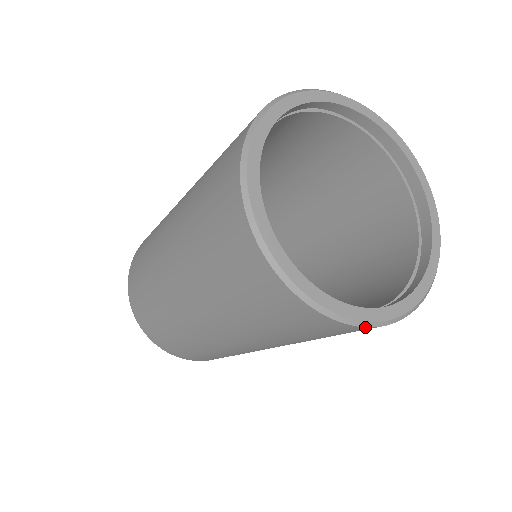
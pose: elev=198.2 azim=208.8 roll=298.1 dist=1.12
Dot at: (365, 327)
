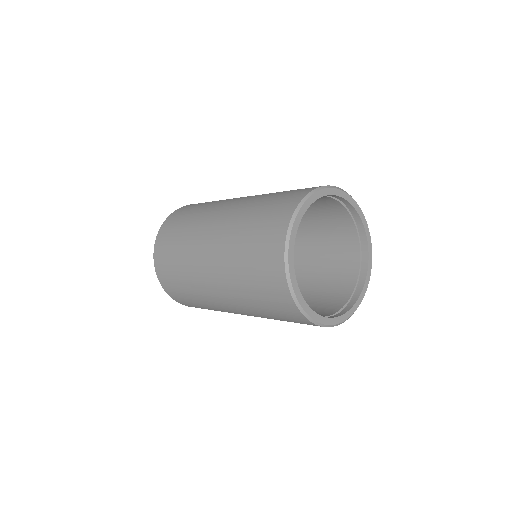
Dot at: occluded
